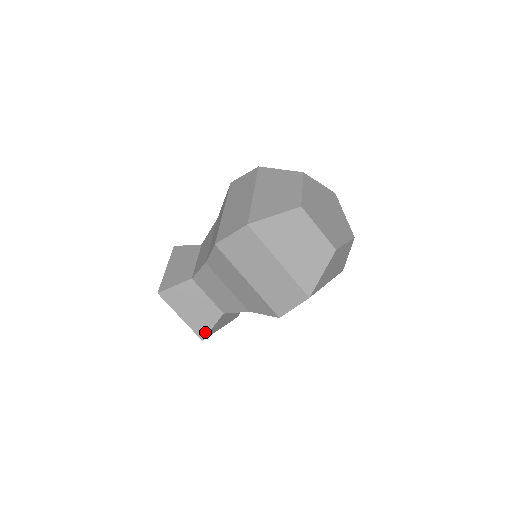
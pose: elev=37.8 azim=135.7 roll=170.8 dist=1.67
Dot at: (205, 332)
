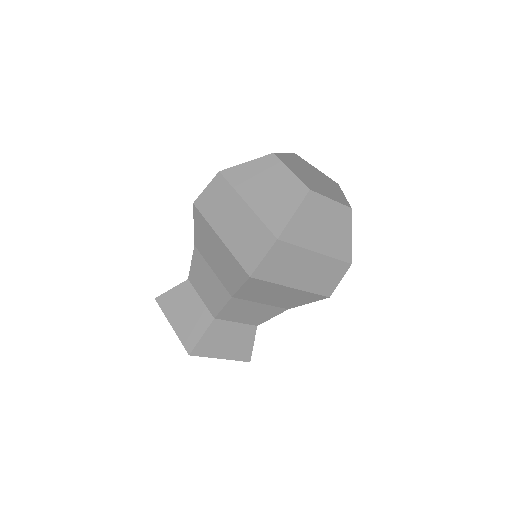
Dot at: (193, 343)
